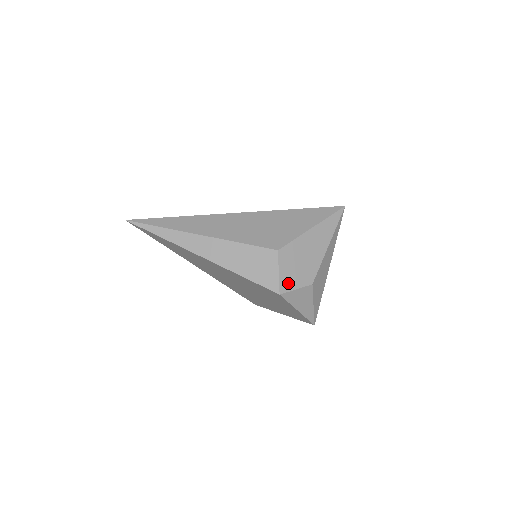
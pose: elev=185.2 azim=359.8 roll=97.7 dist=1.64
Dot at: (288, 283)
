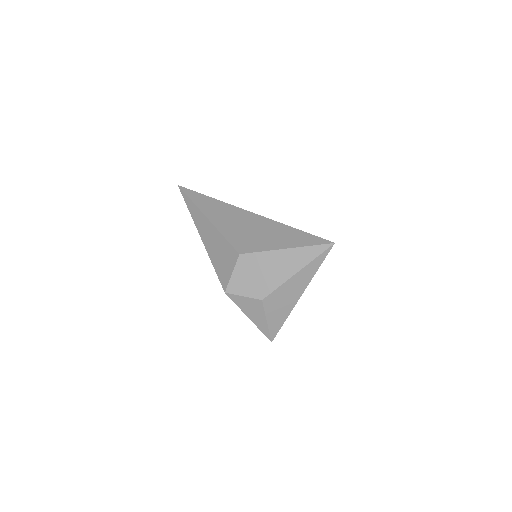
Dot at: (237, 287)
